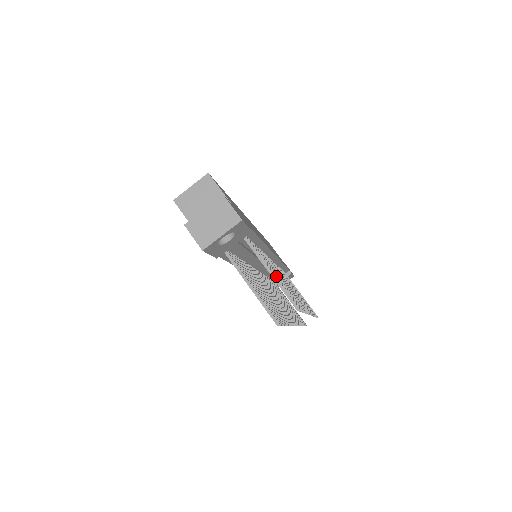
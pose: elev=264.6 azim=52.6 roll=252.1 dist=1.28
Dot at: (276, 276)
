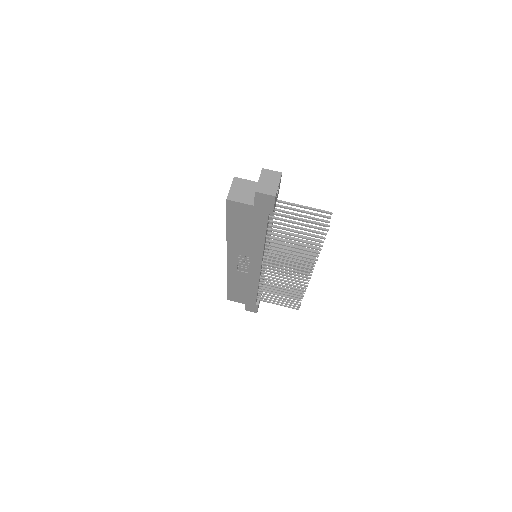
Dot at: (305, 211)
